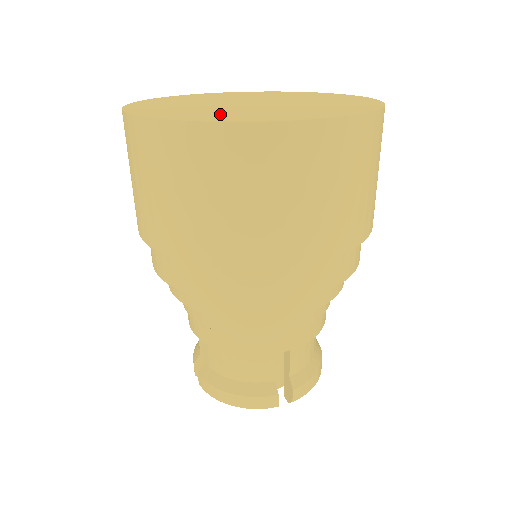
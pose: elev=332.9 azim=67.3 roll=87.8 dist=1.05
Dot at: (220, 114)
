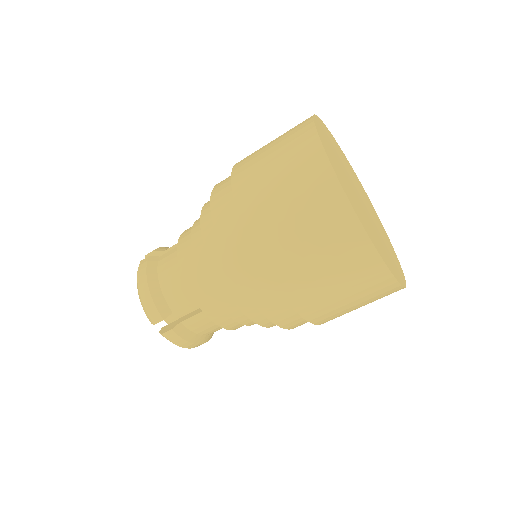
Dot at: (390, 259)
